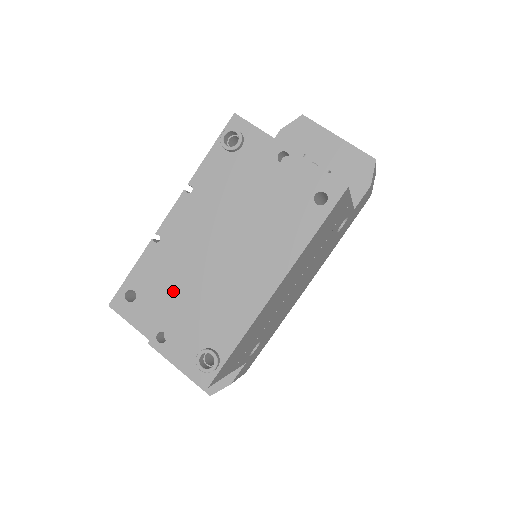
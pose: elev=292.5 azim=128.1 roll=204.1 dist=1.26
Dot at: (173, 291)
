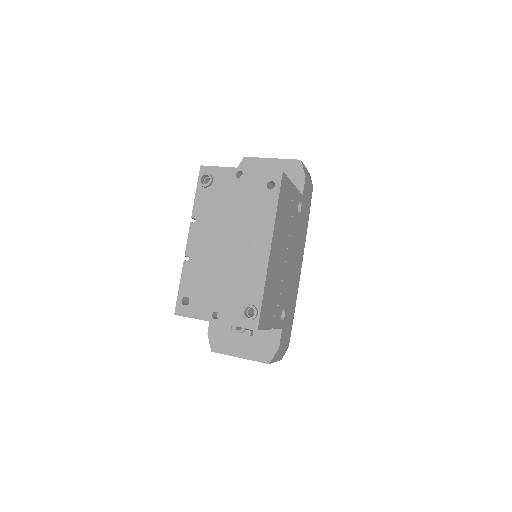
Dot at: (210, 284)
